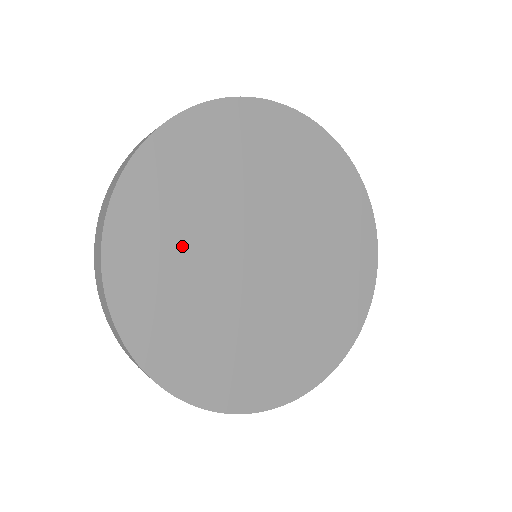
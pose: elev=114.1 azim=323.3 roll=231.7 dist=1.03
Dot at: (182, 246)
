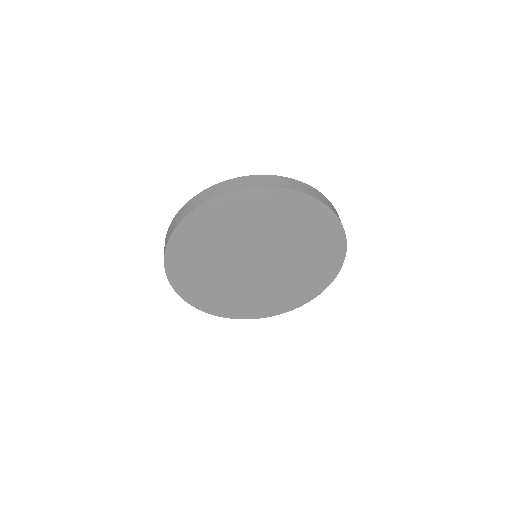
Dot at: (209, 252)
